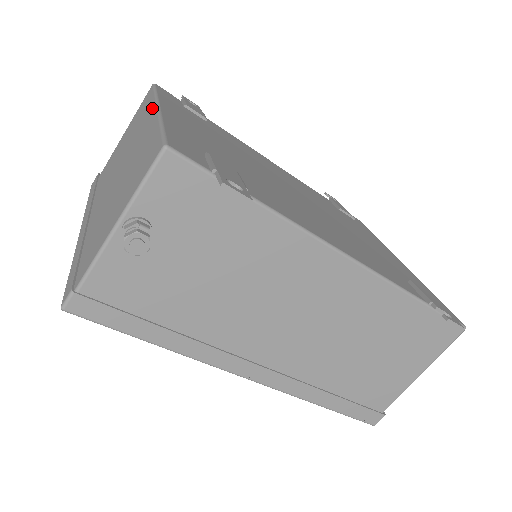
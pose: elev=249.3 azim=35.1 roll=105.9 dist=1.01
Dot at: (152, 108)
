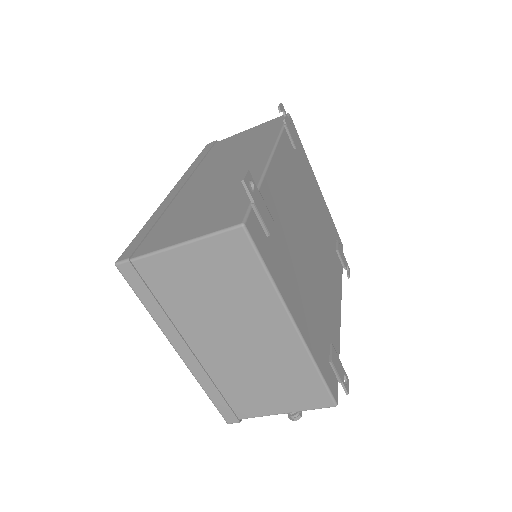
Dot at: (283, 317)
